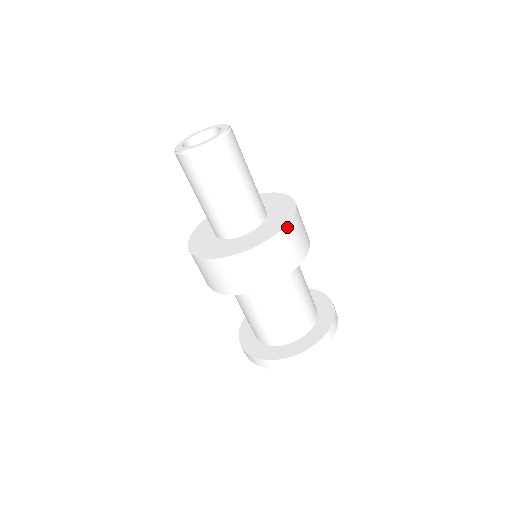
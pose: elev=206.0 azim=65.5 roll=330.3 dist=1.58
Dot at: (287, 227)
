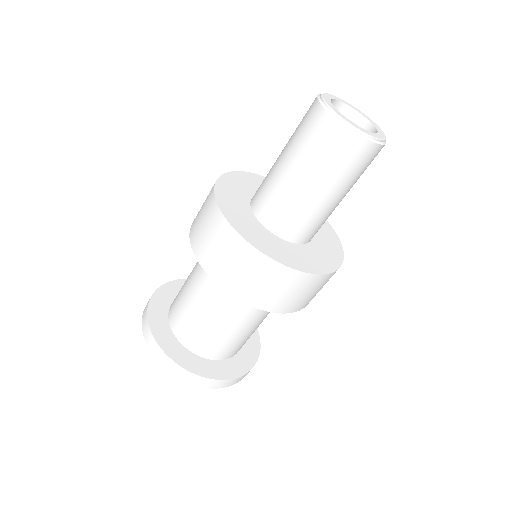
Dot at: occluded
